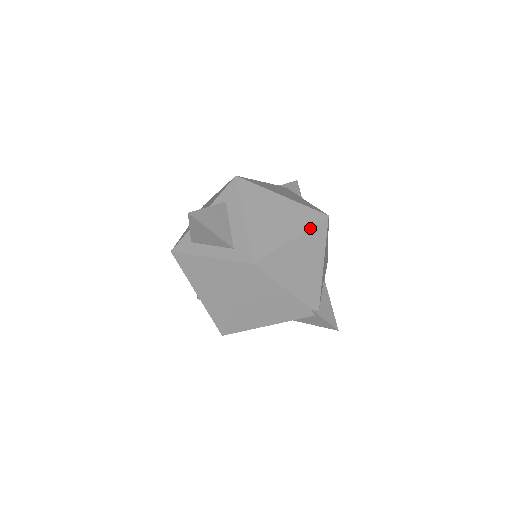
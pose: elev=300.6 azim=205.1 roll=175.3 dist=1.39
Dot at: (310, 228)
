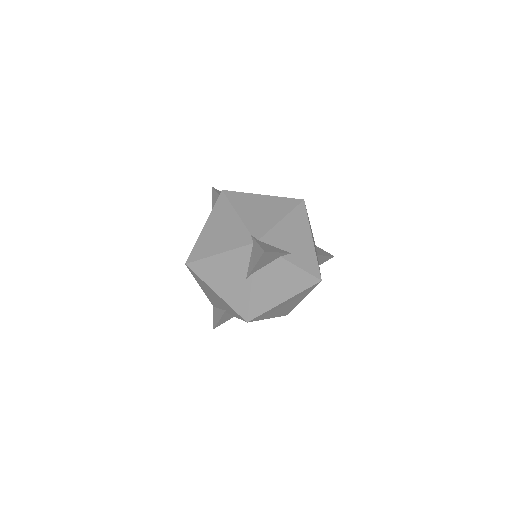
Dot at: (282, 197)
